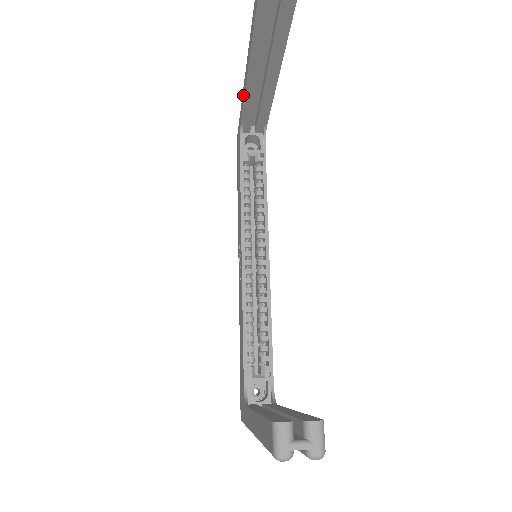
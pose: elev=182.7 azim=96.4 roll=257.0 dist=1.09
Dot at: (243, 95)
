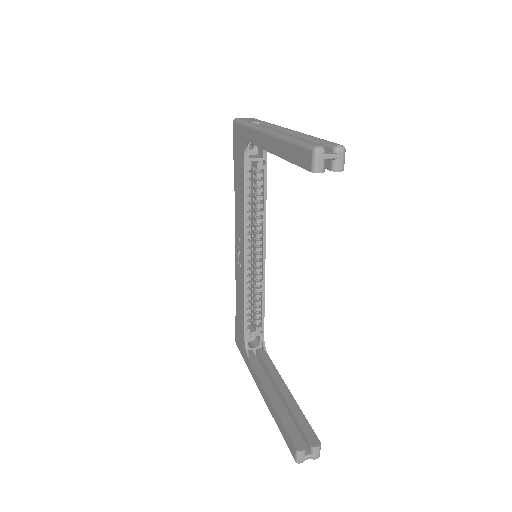
Dot at: (259, 140)
